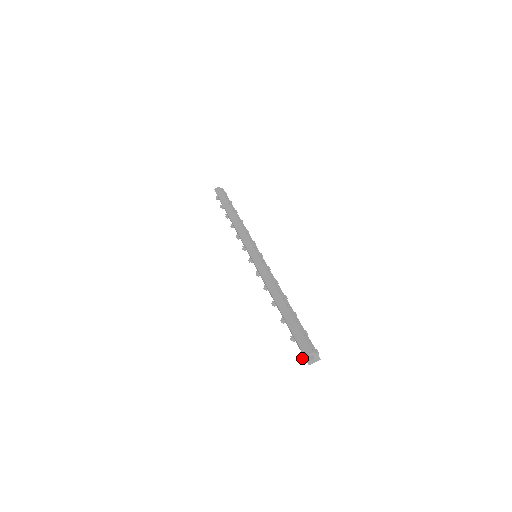
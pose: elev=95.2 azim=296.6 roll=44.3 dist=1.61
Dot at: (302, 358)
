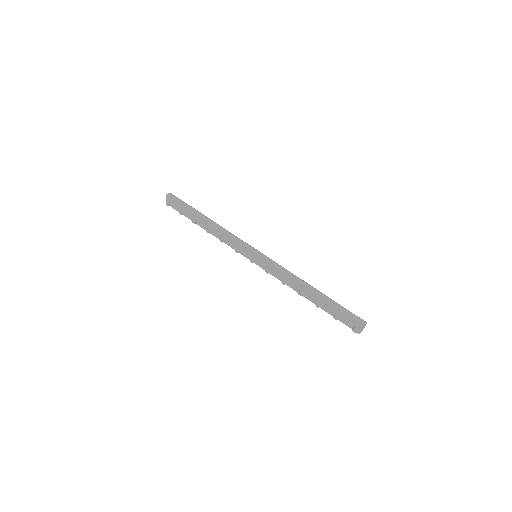
Dot at: (356, 329)
